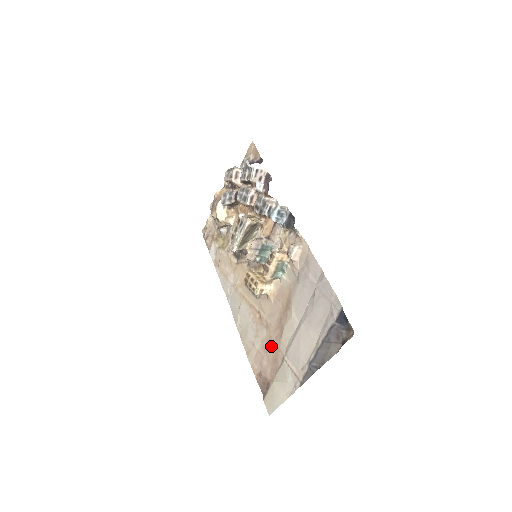
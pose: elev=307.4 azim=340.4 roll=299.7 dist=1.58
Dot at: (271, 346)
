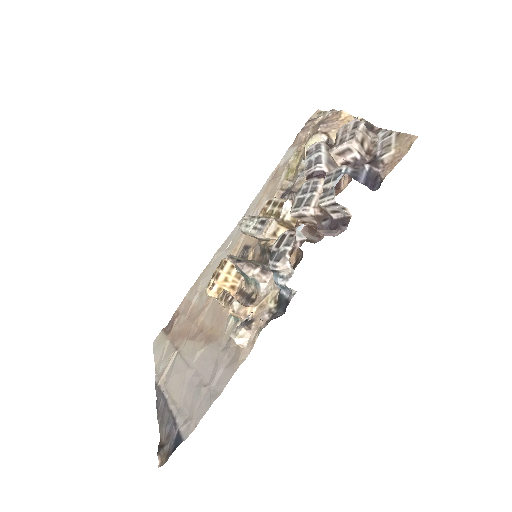
Dot at: (189, 324)
